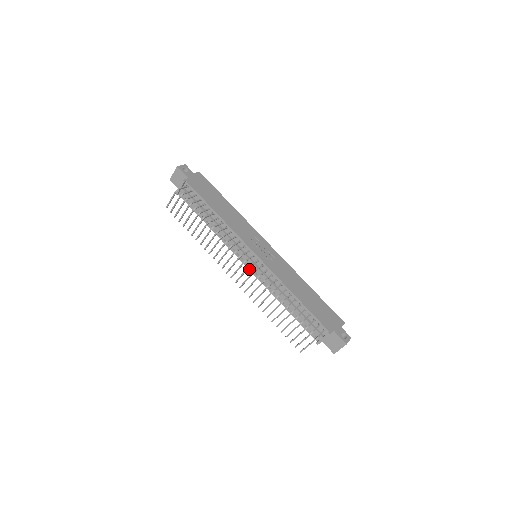
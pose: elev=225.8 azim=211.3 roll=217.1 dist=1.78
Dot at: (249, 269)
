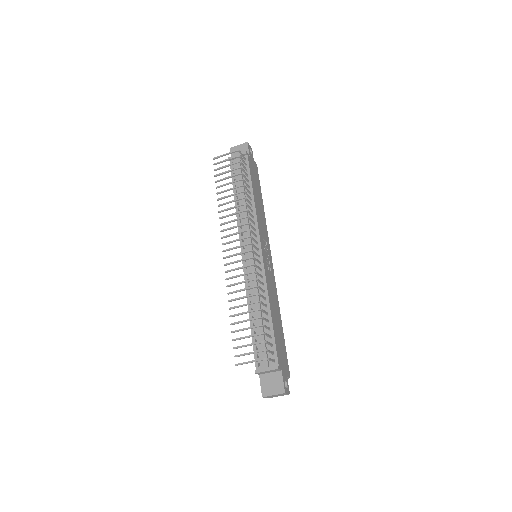
Dot at: occluded
